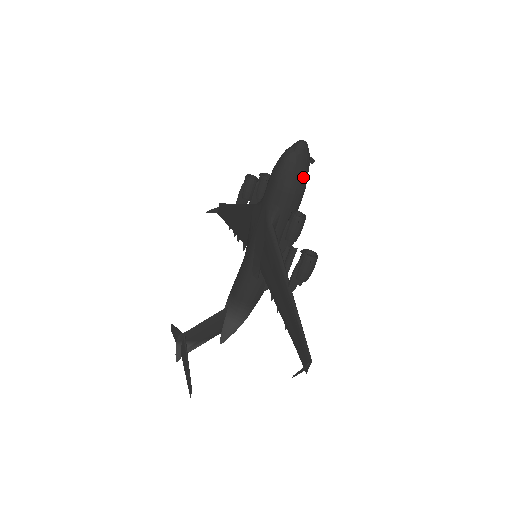
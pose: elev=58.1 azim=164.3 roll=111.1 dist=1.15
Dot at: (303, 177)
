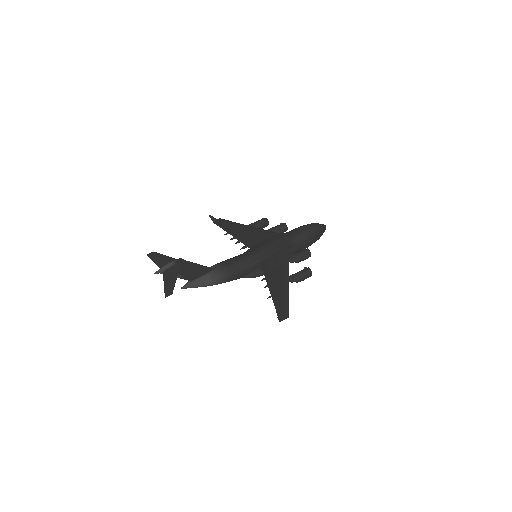
Dot at: (315, 240)
